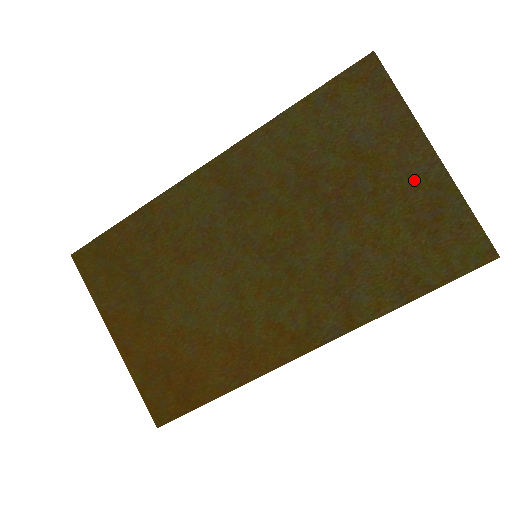
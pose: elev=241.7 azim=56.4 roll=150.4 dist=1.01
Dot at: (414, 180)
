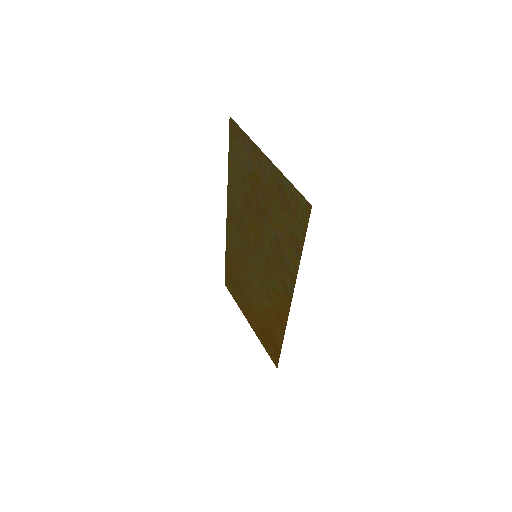
Dot at: (269, 179)
